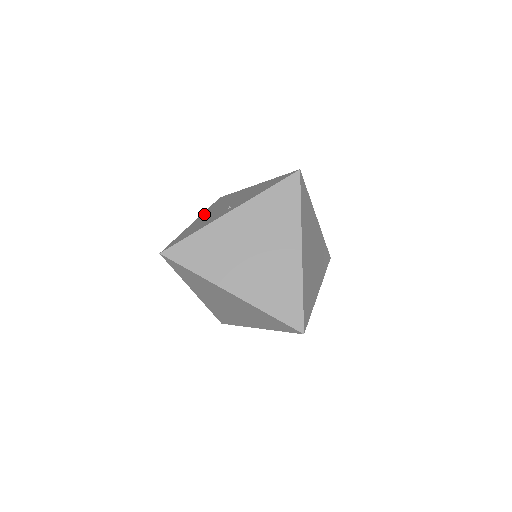
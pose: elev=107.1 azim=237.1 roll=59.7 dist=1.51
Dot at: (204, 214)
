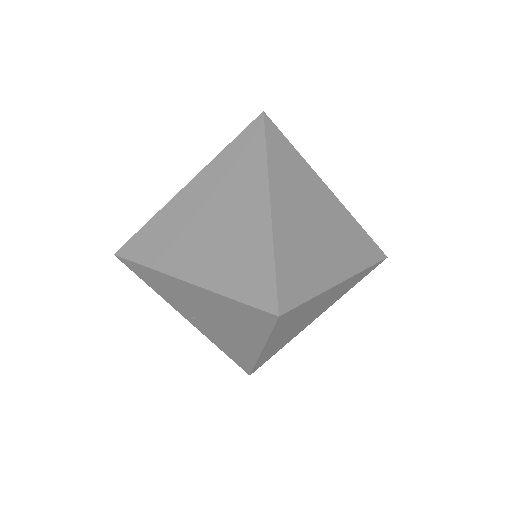
Dot at: occluded
